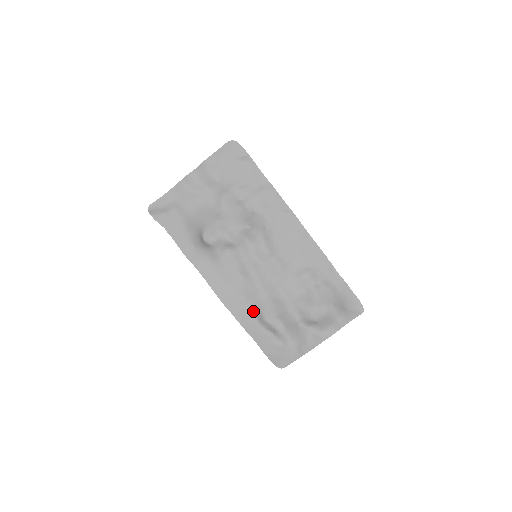
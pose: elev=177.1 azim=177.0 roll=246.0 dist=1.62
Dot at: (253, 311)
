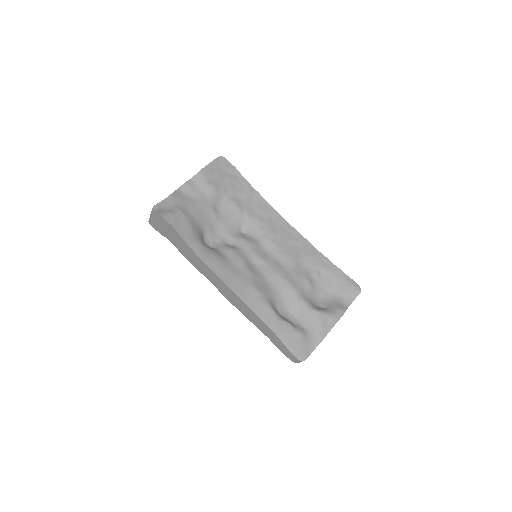
Dot at: (268, 302)
